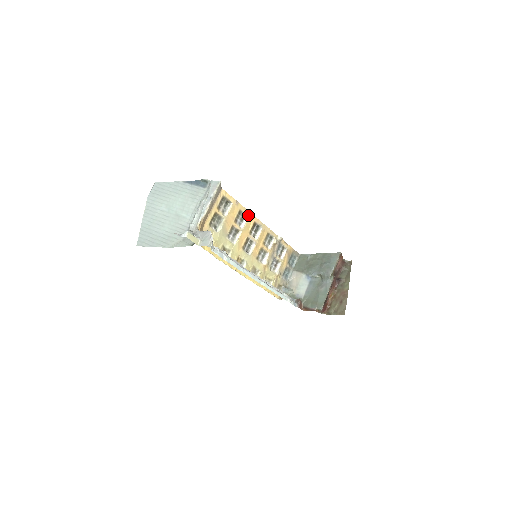
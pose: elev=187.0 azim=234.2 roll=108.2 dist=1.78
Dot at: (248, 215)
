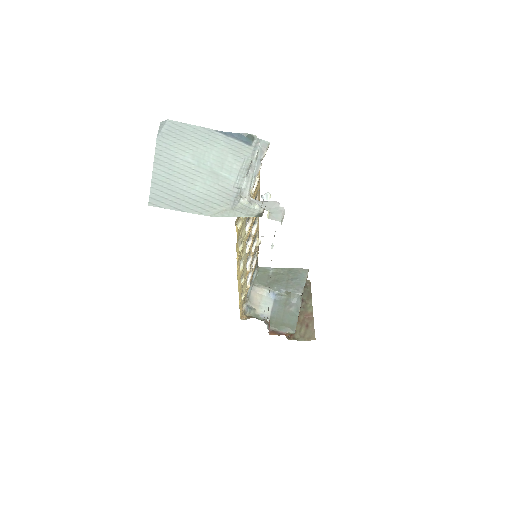
Dot at: occluded
